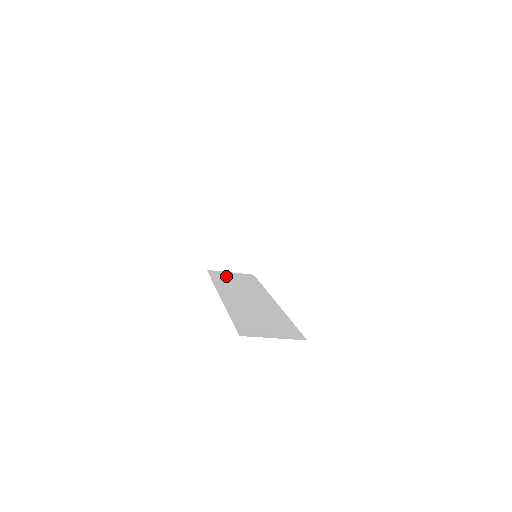
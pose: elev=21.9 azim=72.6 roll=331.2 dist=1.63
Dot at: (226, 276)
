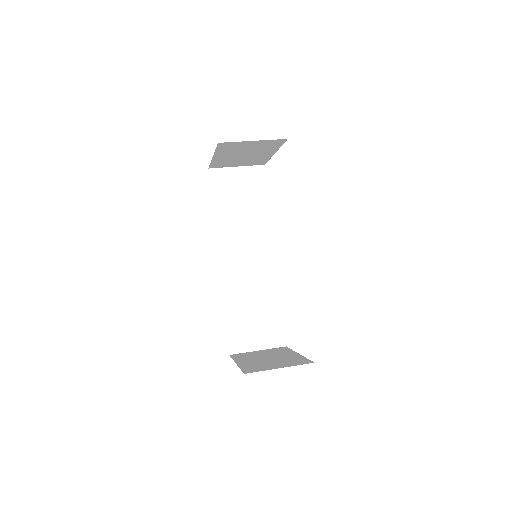
Dot at: (230, 187)
